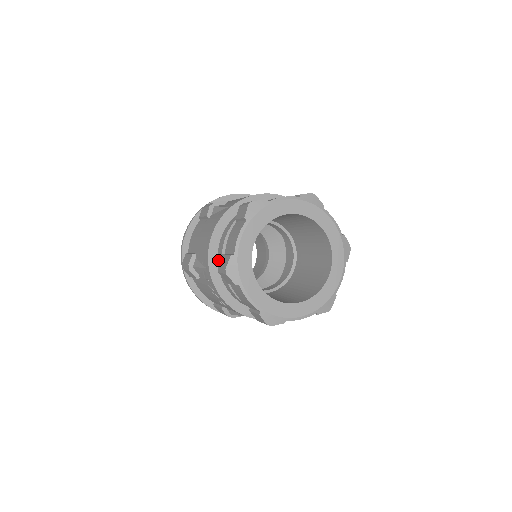
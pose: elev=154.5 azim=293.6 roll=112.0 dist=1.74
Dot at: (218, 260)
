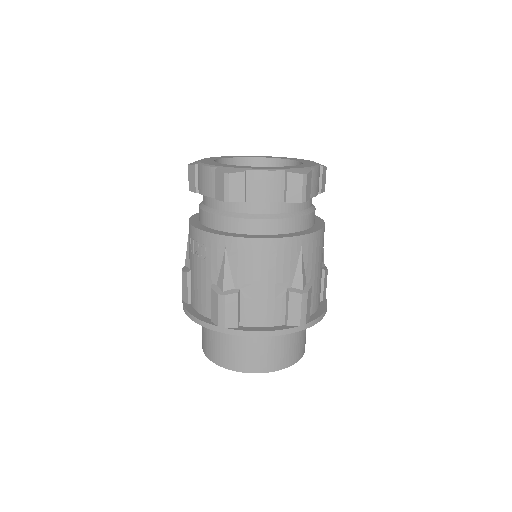
Dot at: occluded
